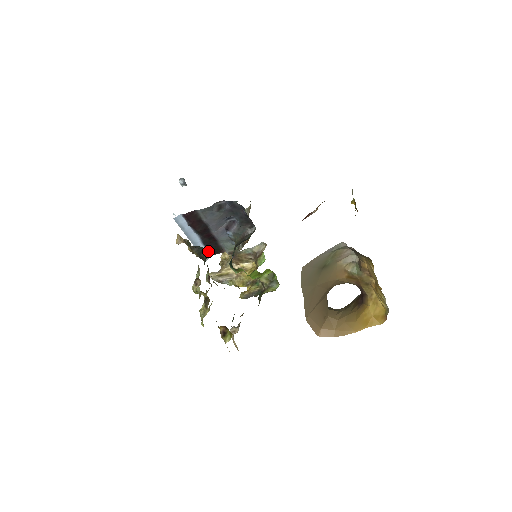
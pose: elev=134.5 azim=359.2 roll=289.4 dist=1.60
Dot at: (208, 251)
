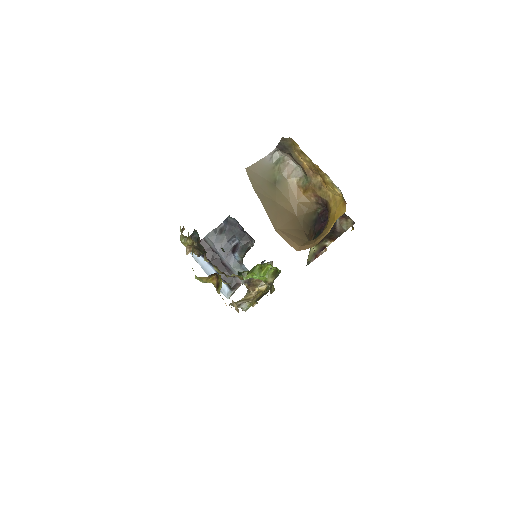
Dot at: (227, 286)
